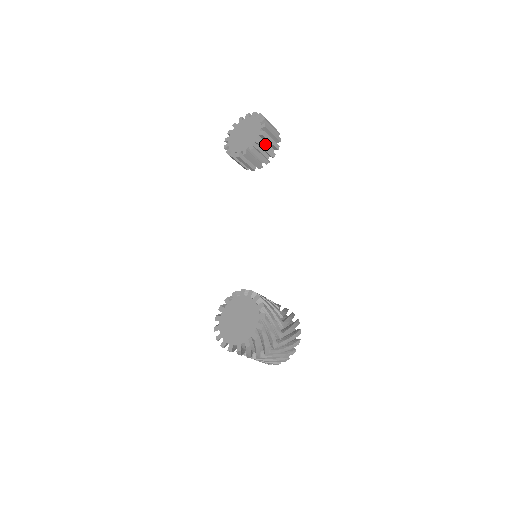
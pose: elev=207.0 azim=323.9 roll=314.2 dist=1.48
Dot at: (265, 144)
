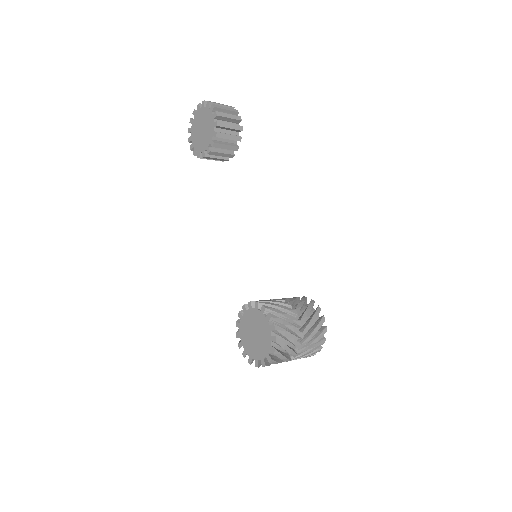
Dot at: (226, 132)
